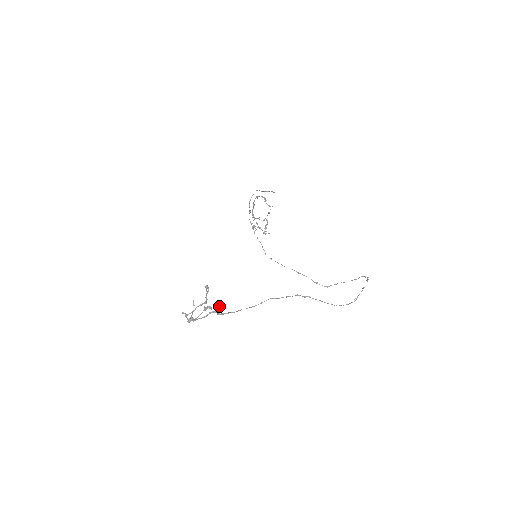
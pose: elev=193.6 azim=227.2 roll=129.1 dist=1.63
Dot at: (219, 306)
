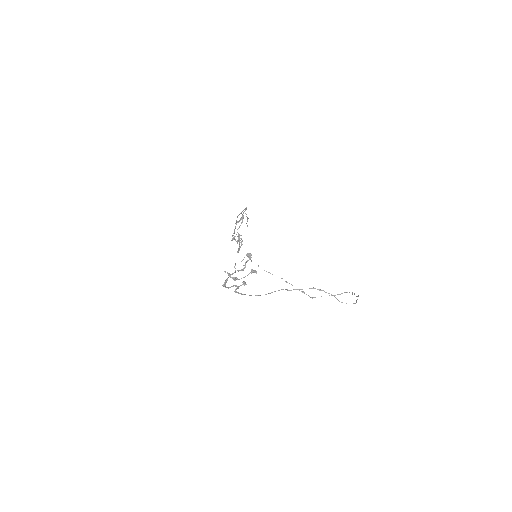
Dot at: (244, 281)
